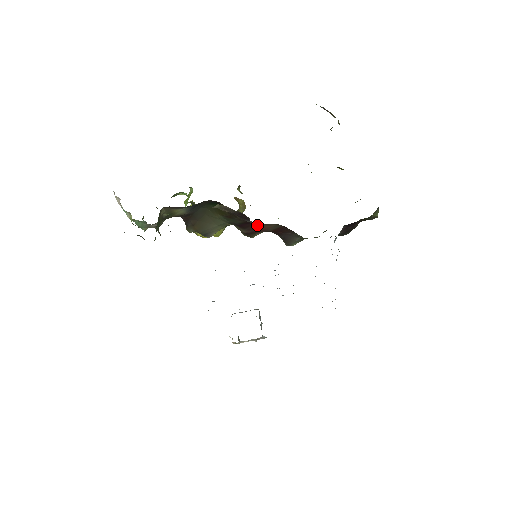
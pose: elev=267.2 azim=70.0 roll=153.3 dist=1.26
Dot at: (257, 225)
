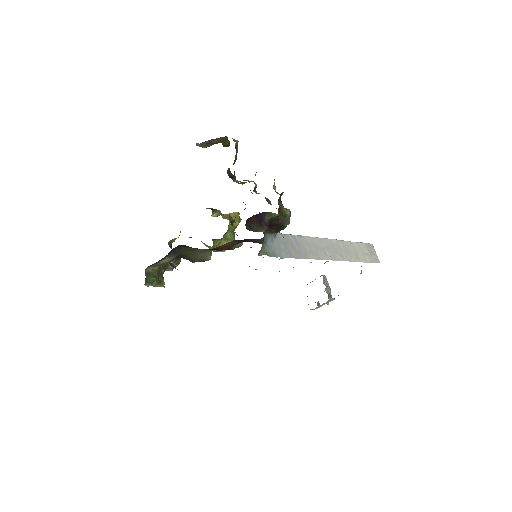
Dot at: (220, 247)
